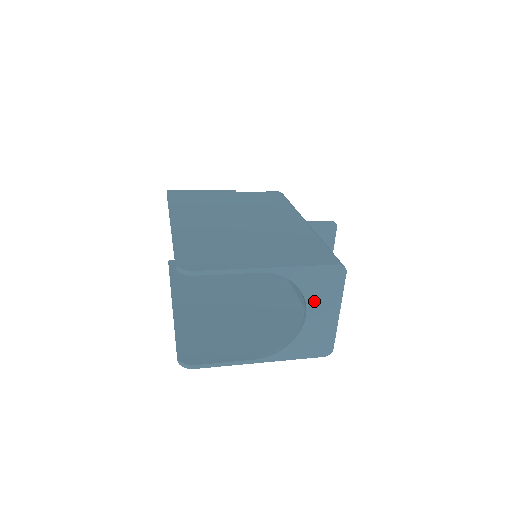
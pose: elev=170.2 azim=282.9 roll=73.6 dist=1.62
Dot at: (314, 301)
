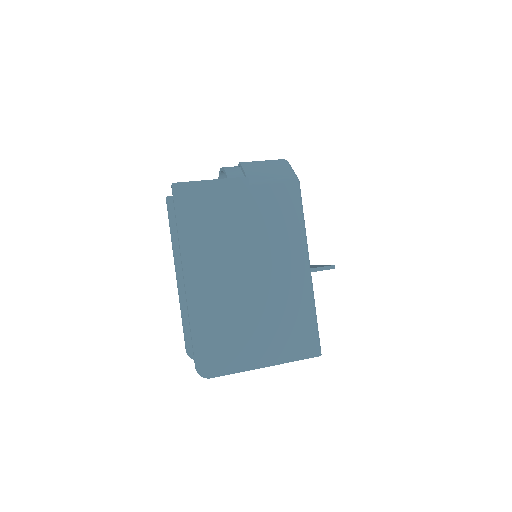
Dot at: occluded
